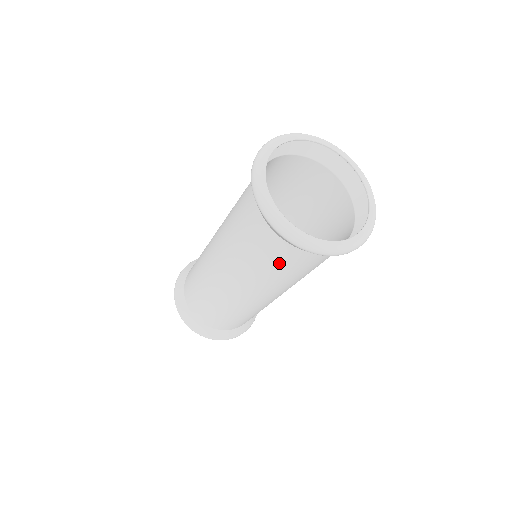
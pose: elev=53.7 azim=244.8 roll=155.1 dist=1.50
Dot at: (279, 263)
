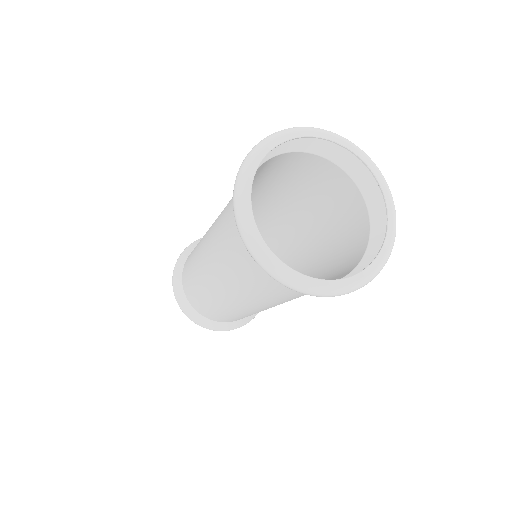
Dot at: (266, 287)
